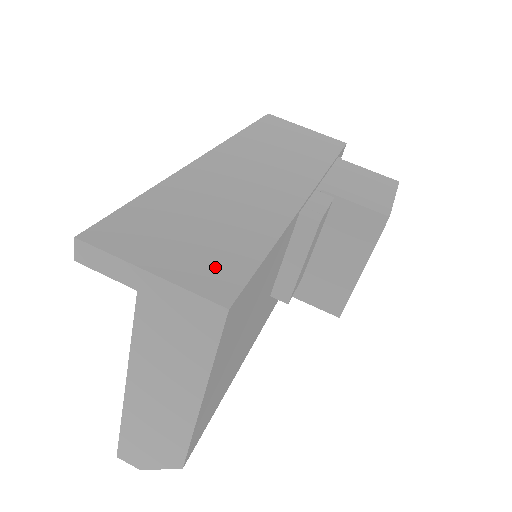
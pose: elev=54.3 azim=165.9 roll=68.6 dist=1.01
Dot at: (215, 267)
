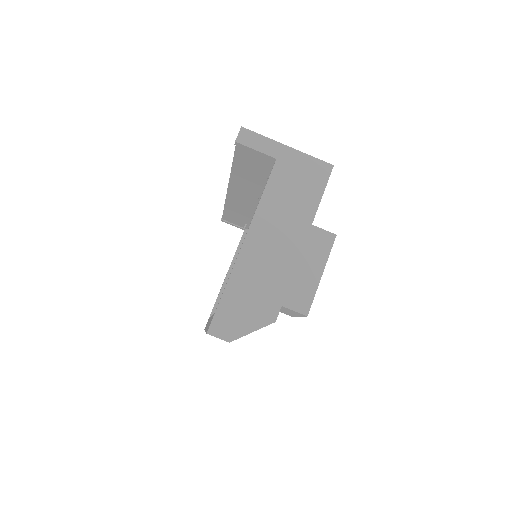
Dot at: occluded
